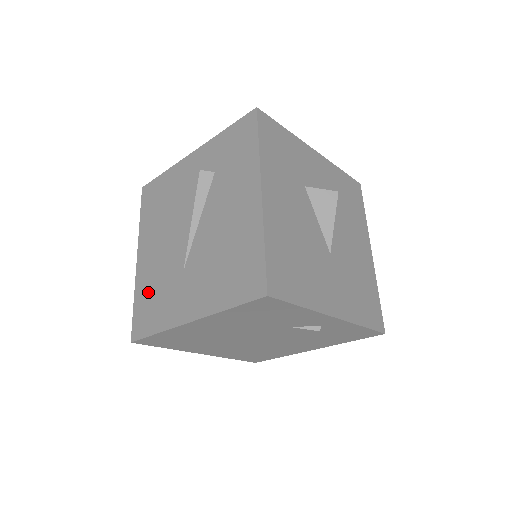
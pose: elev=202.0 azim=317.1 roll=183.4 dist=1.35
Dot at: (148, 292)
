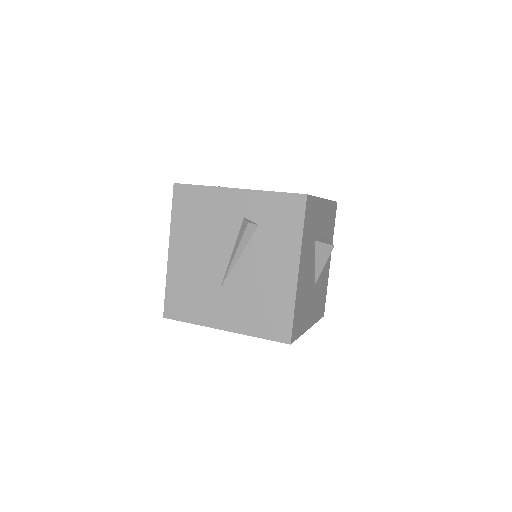
Dot at: (182, 287)
